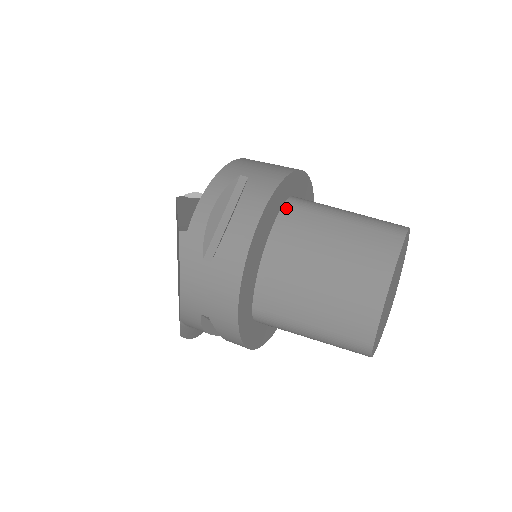
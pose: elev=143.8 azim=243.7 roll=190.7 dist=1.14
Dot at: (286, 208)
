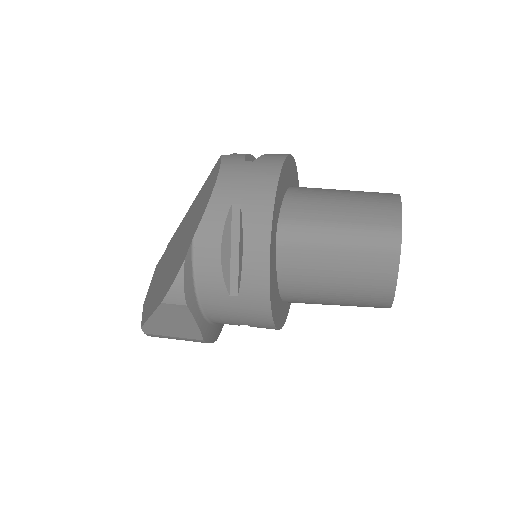
Dot at: occluded
